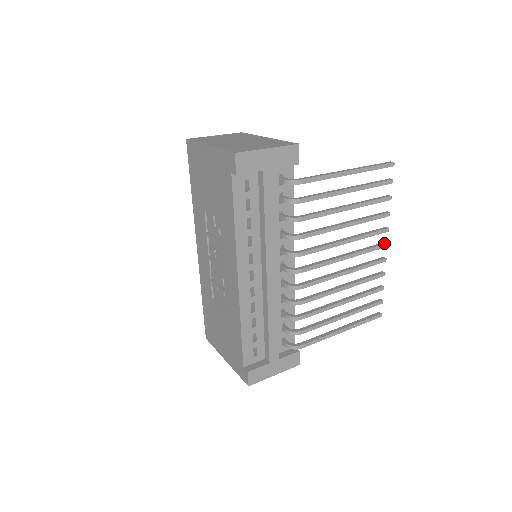
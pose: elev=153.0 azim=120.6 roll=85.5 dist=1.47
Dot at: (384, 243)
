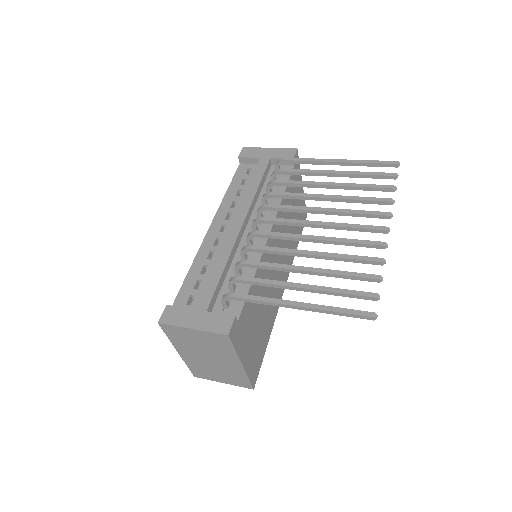
Dot at: (384, 227)
